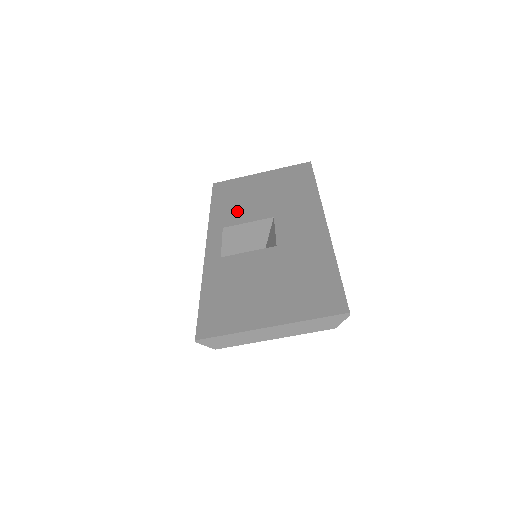
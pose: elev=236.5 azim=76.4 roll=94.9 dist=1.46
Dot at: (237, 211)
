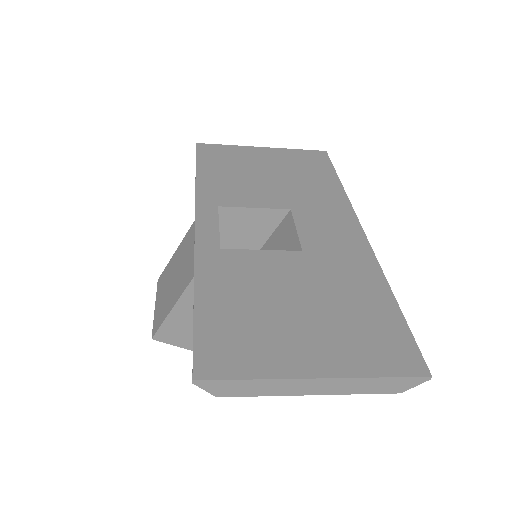
Dot at: (236, 188)
